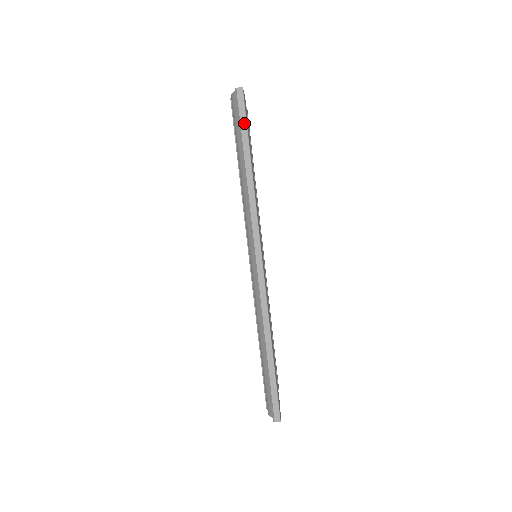
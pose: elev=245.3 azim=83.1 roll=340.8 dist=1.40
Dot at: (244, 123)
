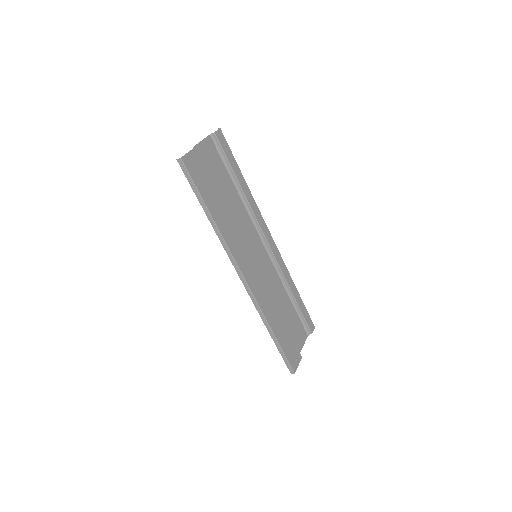
Dot at: (193, 185)
